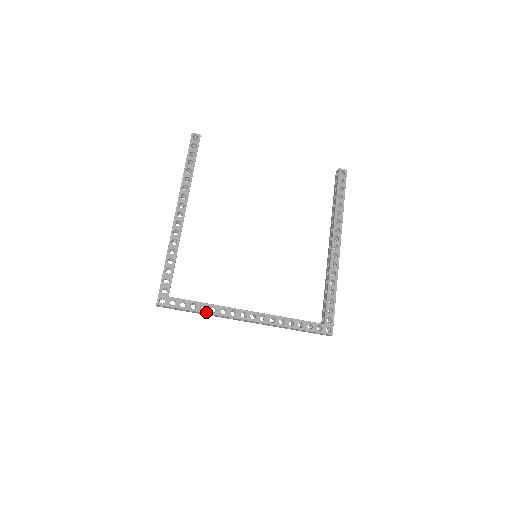
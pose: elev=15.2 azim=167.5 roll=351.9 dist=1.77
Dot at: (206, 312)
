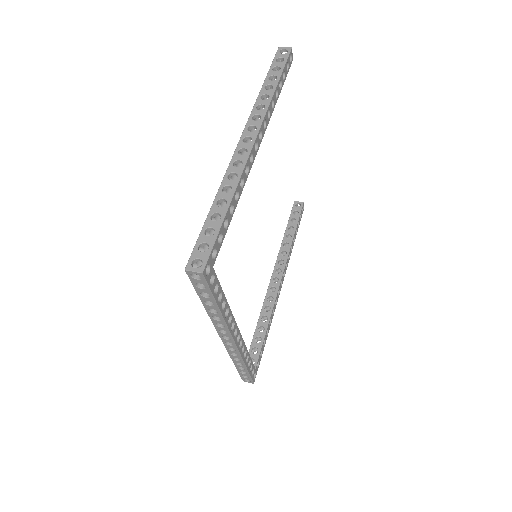
Dot at: (223, 313)
